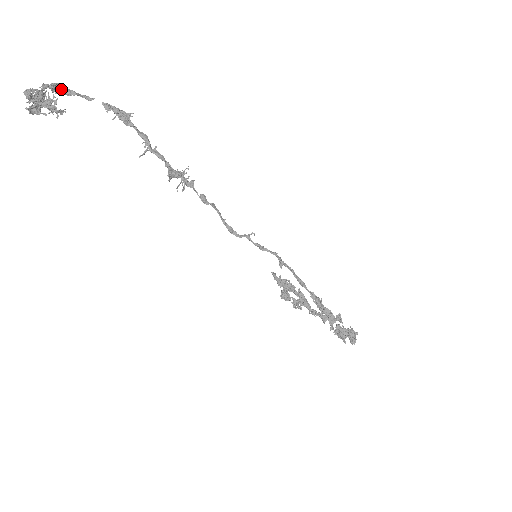
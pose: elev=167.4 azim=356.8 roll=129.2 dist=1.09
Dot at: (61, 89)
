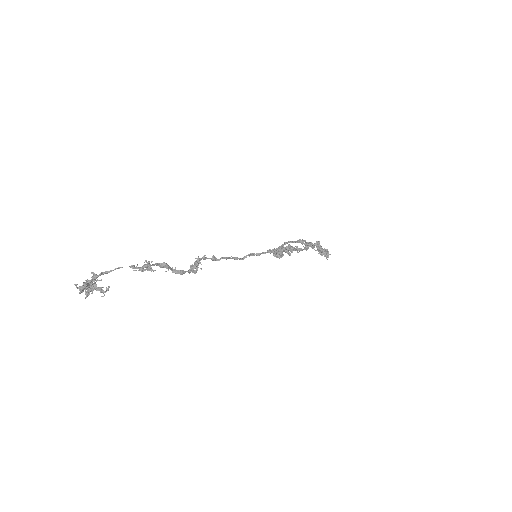
Dot at: (98, 276)
